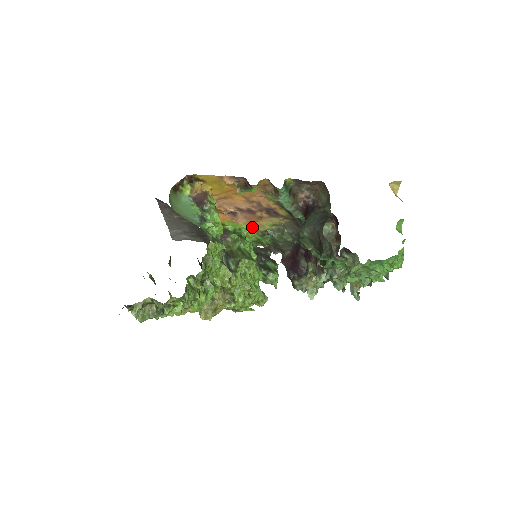
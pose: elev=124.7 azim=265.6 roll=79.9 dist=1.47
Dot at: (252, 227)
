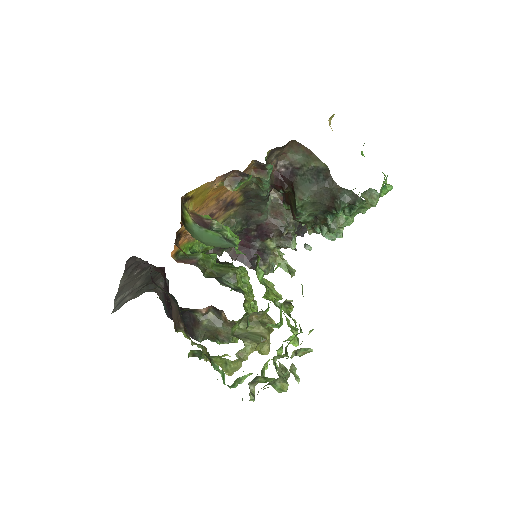
Dot at: occluded
